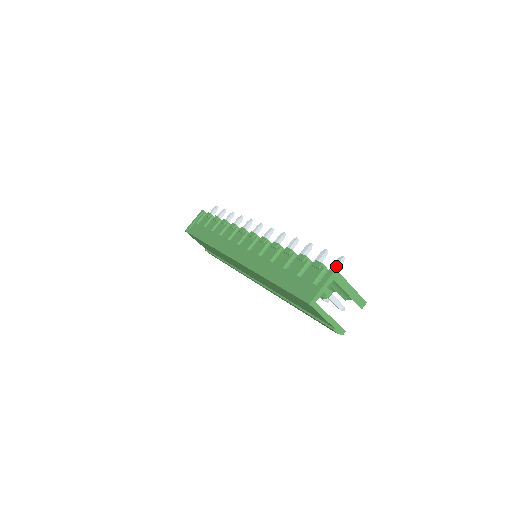
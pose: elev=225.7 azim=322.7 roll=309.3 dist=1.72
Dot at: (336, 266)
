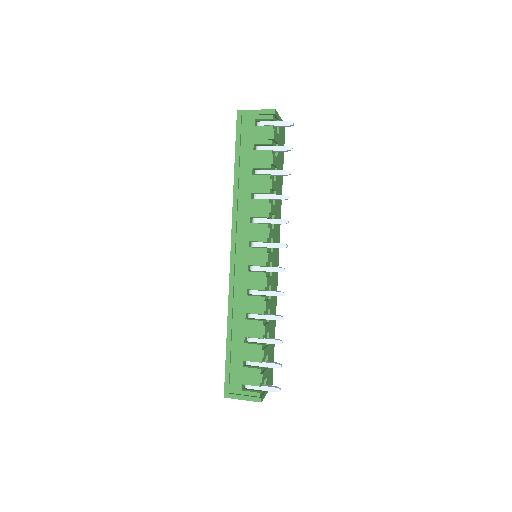
Dot at: occluded
